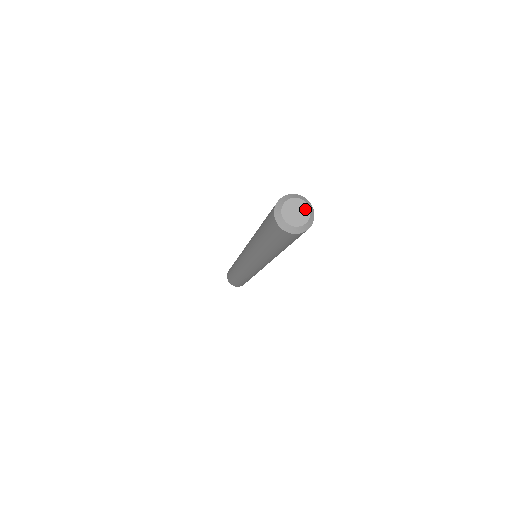
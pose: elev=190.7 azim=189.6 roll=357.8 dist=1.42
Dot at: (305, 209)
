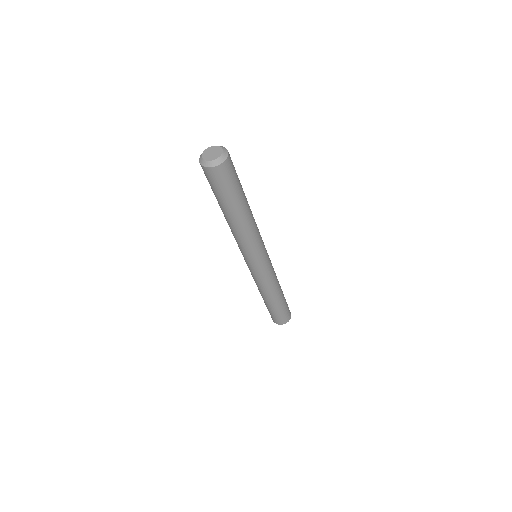
Dot at: (217, 148)
